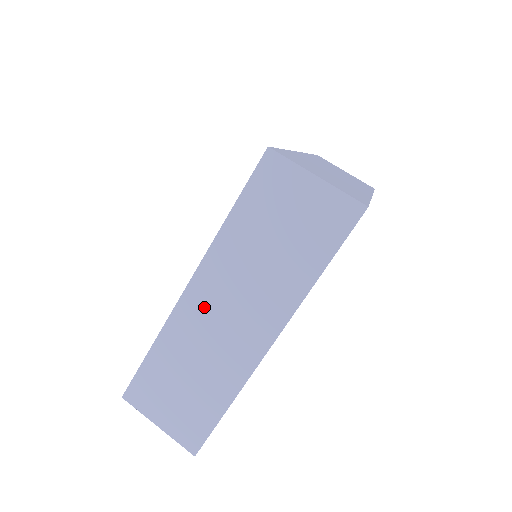
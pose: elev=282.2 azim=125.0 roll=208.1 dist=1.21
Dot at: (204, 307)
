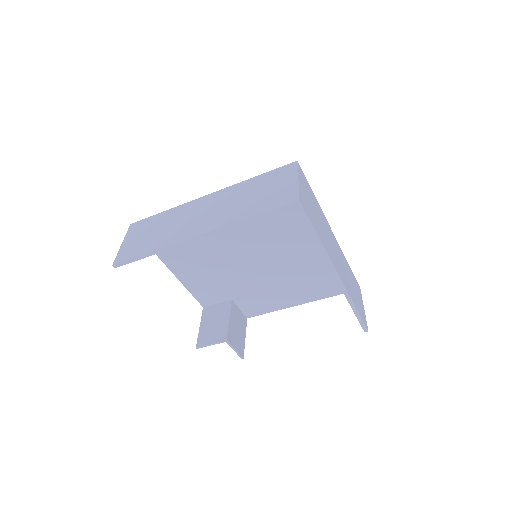
Dot at: (201, 206)
